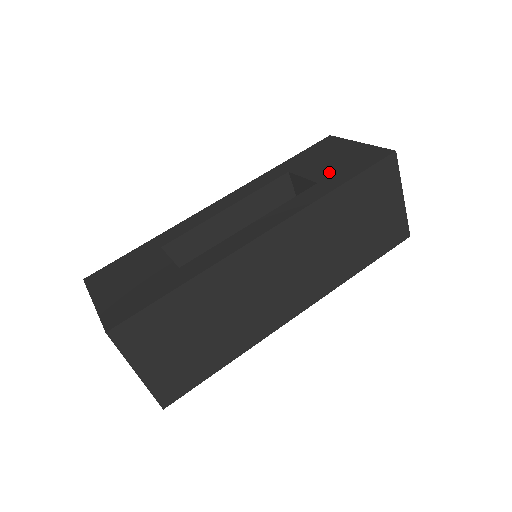
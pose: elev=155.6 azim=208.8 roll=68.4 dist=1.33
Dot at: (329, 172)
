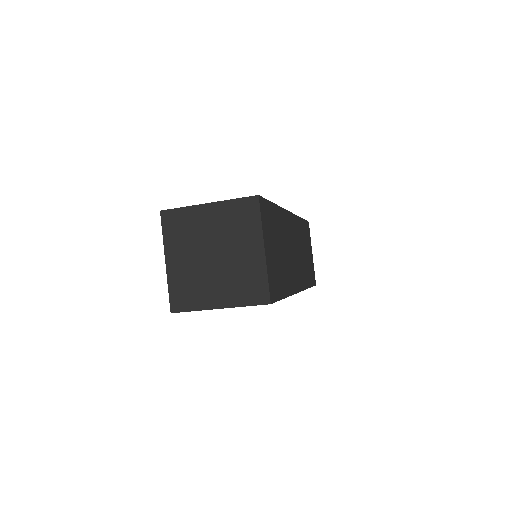
Dot at: occluded
